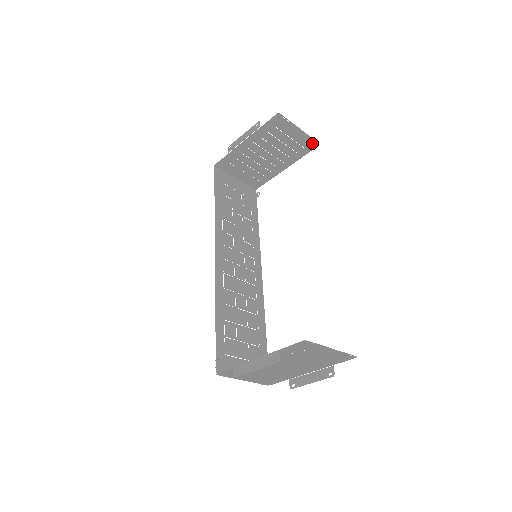
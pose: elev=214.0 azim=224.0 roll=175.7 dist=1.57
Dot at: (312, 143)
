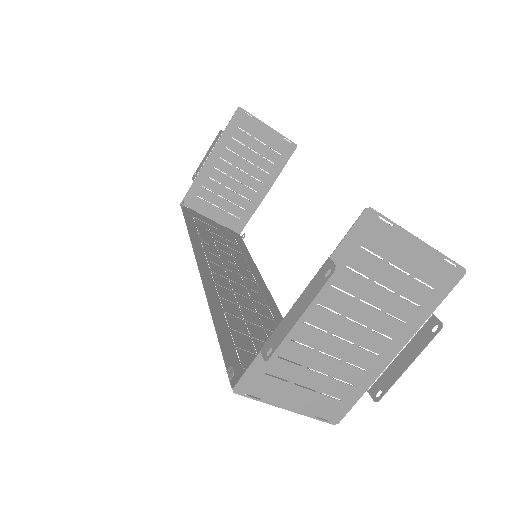
Dot at: (288, 146)
